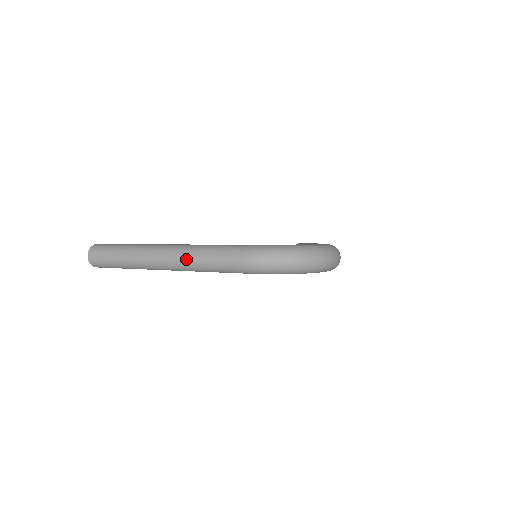
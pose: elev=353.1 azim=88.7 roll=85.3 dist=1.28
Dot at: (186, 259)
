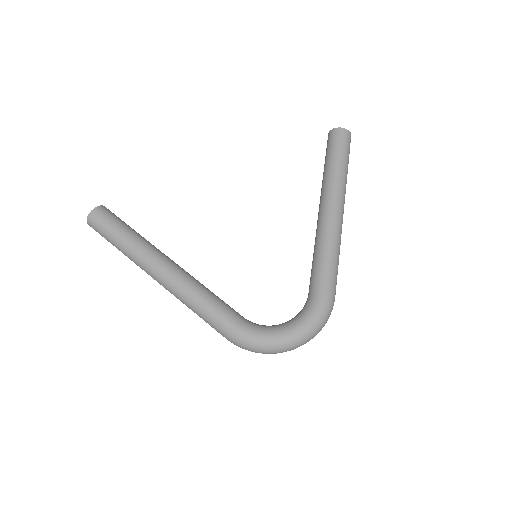
Dot at: occluded
